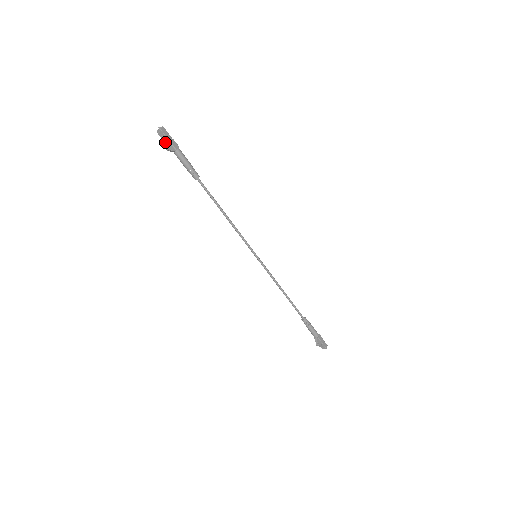
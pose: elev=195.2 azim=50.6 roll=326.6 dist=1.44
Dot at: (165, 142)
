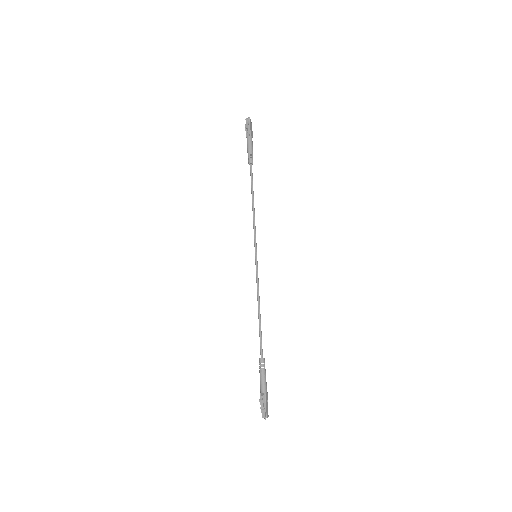
Dot at: (247, 125)
